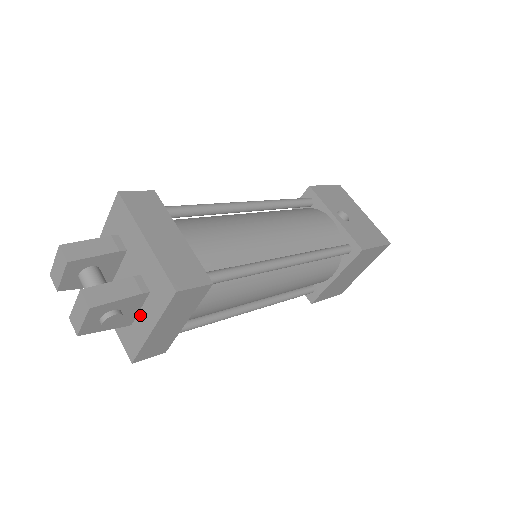
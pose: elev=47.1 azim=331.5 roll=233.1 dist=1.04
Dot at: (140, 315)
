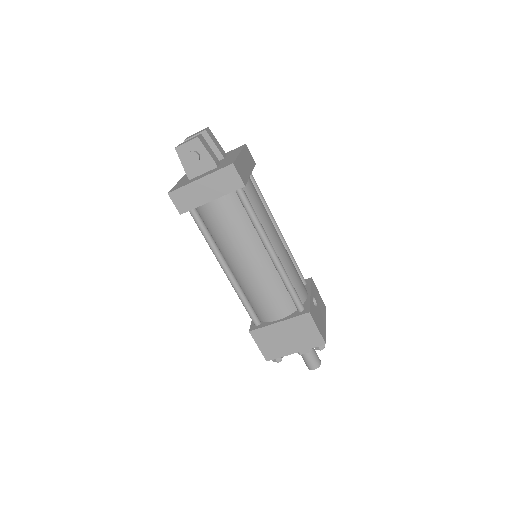
Dot at: (200, 175)
